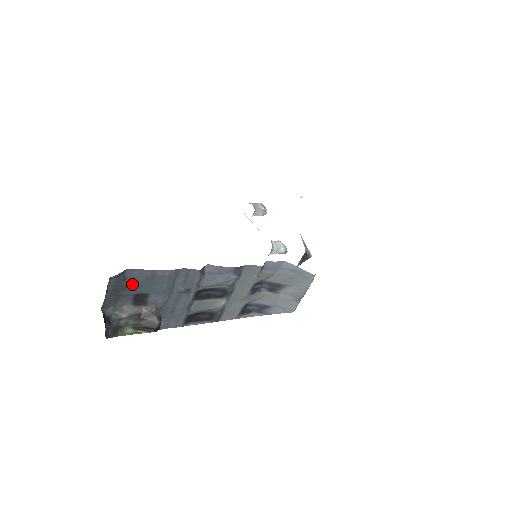
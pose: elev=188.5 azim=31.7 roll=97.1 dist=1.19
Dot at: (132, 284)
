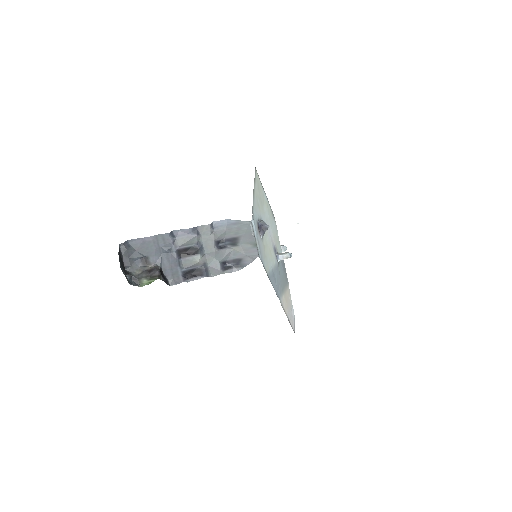
Dot at: (135, 250)
